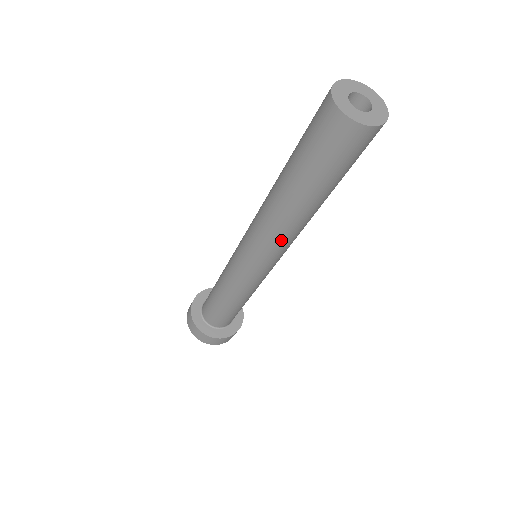
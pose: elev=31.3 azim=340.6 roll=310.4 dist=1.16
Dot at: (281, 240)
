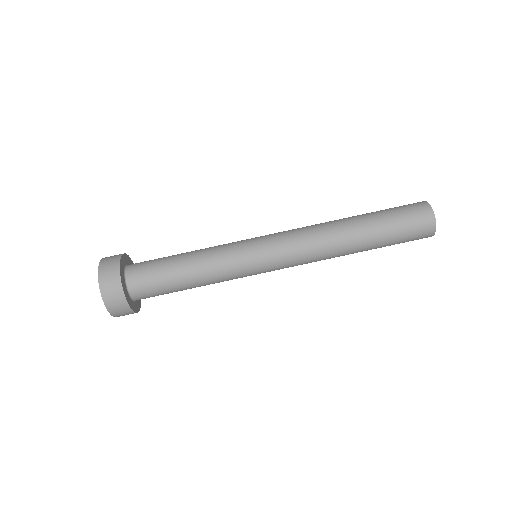
Dot at: (311, 237)
